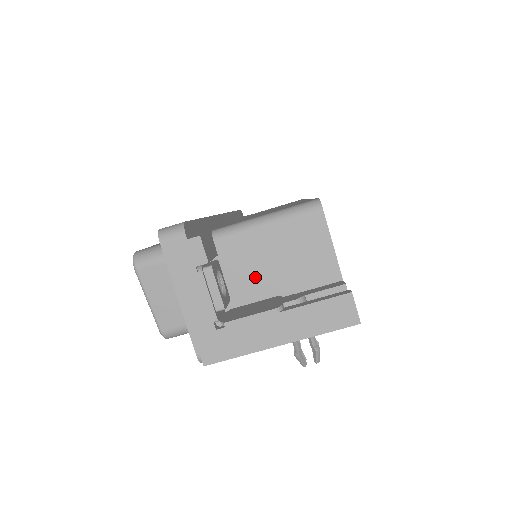
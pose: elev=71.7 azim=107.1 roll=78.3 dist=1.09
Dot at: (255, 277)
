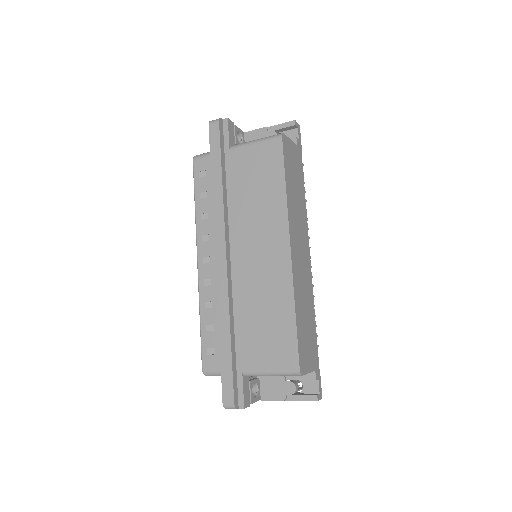
Dot at: occluded
